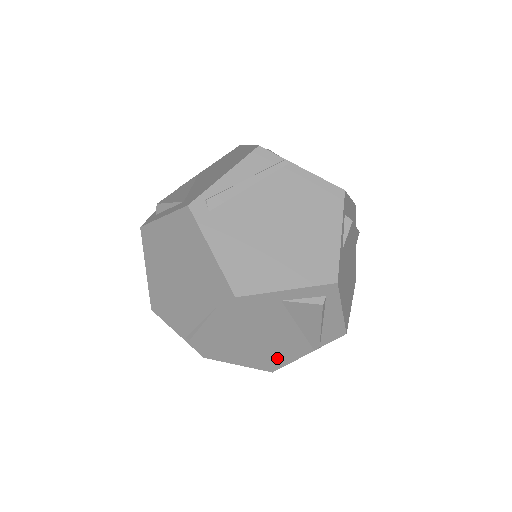
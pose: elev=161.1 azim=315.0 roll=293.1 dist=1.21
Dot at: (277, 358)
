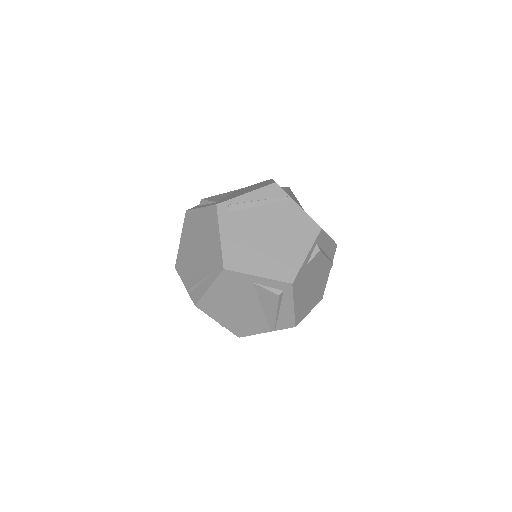
Dot at: (244, 327)
